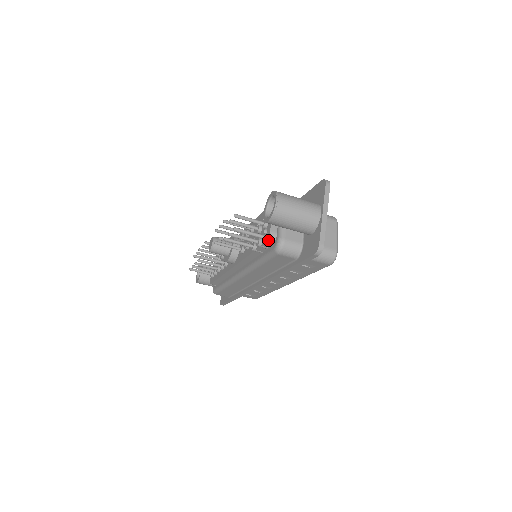
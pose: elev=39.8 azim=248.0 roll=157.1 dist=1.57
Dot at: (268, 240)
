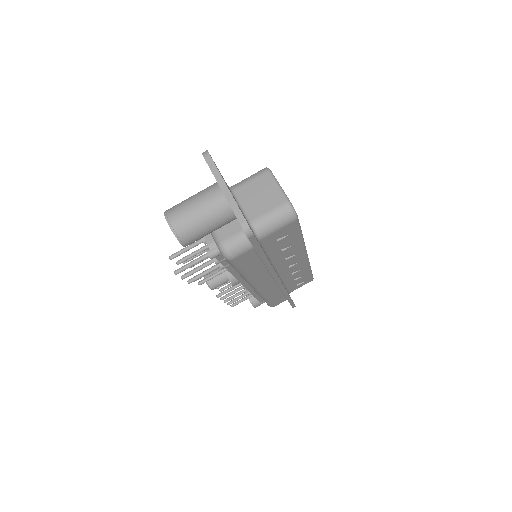
Dot at: (213, 254)
